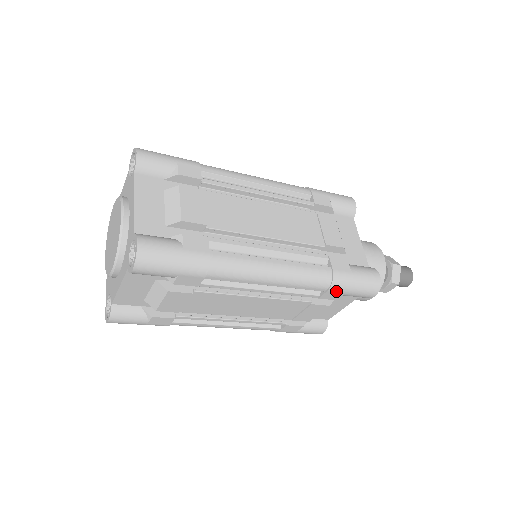
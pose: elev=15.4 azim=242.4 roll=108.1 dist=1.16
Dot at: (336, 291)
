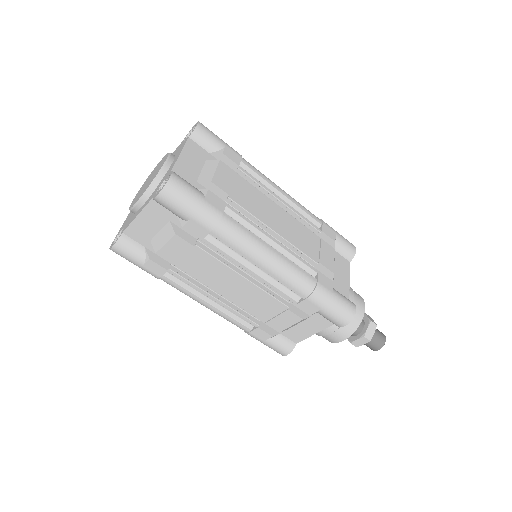
Dot at: (314, 302)
